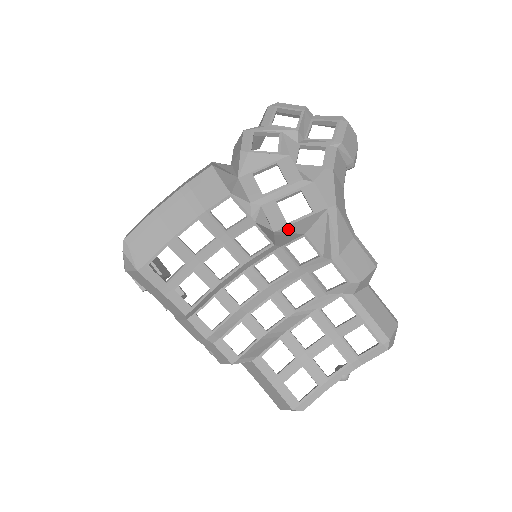
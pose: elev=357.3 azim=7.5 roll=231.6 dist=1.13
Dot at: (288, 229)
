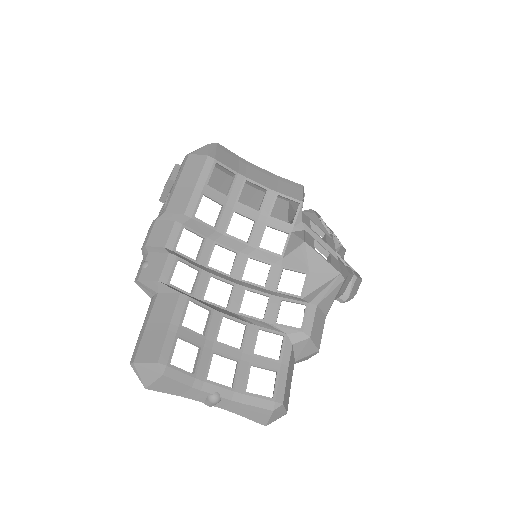
Dot at: (311, 253)
